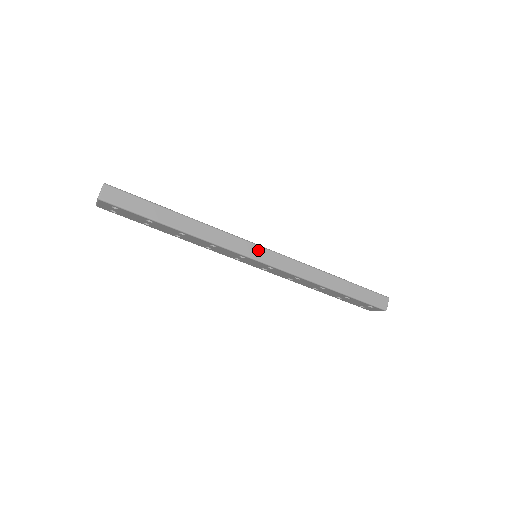
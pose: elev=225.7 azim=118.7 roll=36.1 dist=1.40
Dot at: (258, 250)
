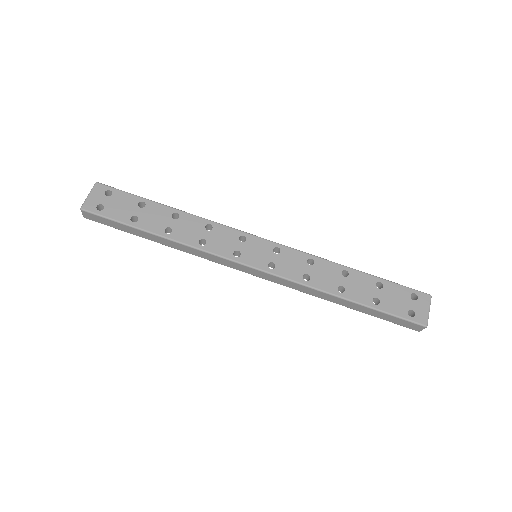
Dot at: occluded
